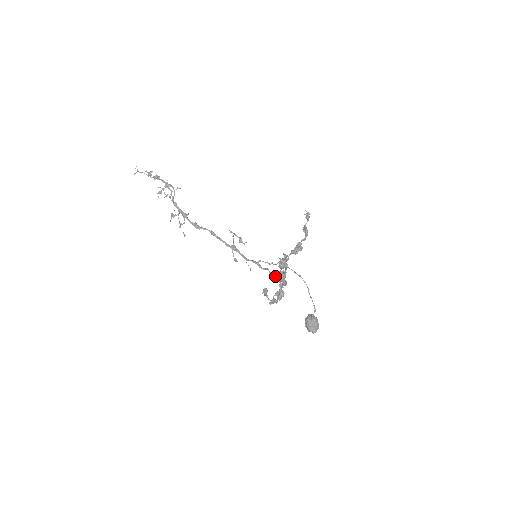
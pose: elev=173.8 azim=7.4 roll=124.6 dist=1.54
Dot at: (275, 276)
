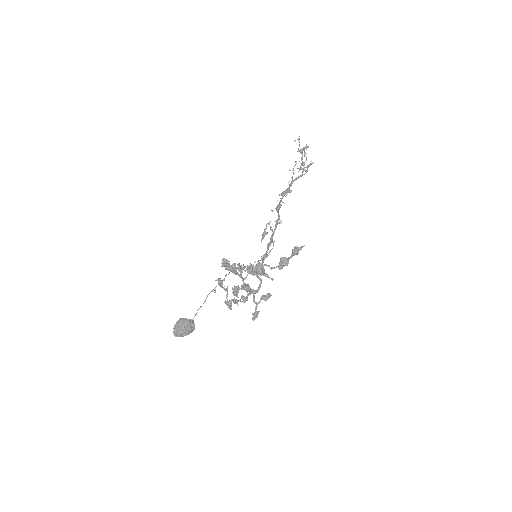
Dot at: occluded
